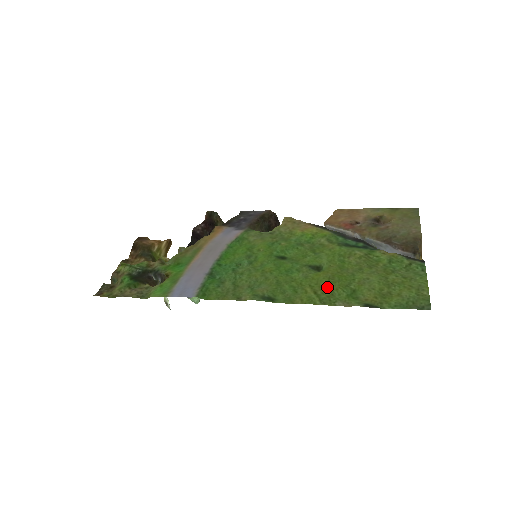
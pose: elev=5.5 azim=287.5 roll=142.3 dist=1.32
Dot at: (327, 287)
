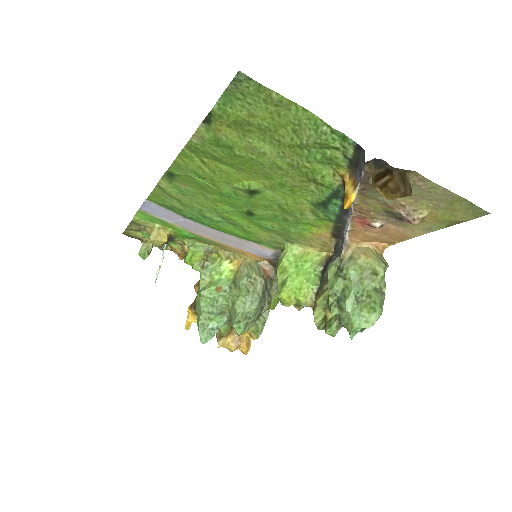
Dot at: (220, 161)
